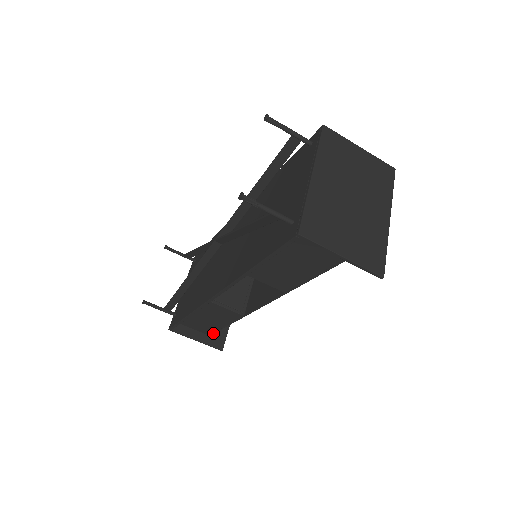
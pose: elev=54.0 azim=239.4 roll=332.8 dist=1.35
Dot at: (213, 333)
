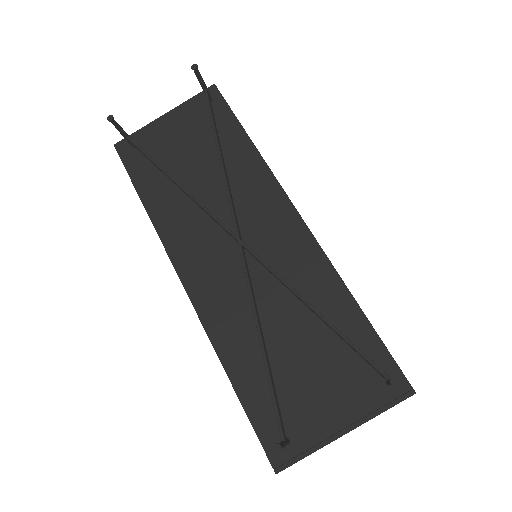
Dot at: occluded
